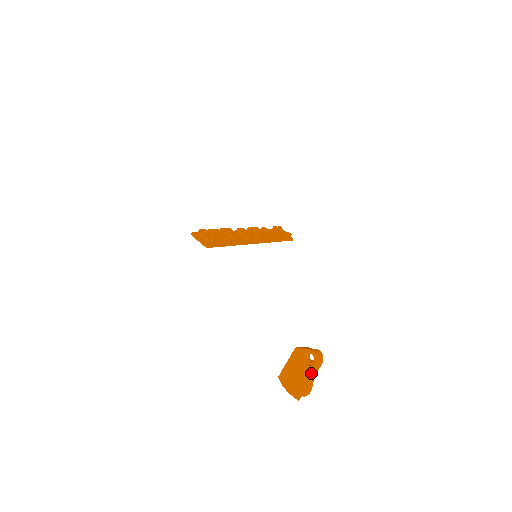
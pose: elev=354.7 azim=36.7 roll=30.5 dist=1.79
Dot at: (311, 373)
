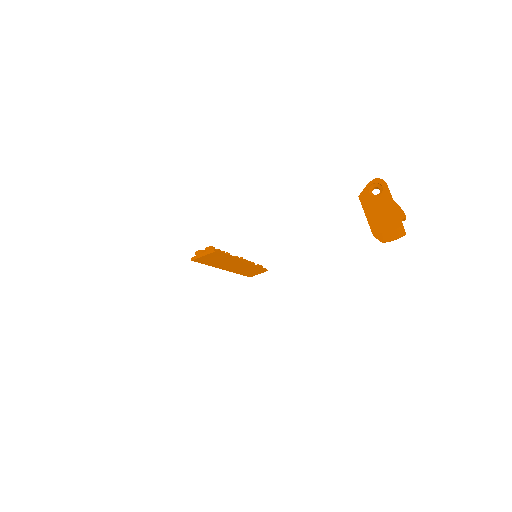
Dot at: (389, 195)
